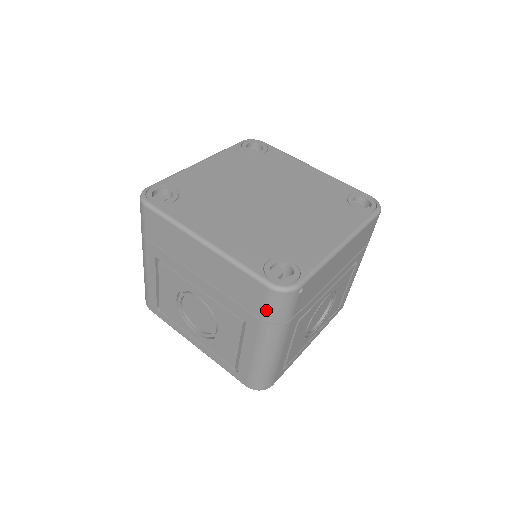
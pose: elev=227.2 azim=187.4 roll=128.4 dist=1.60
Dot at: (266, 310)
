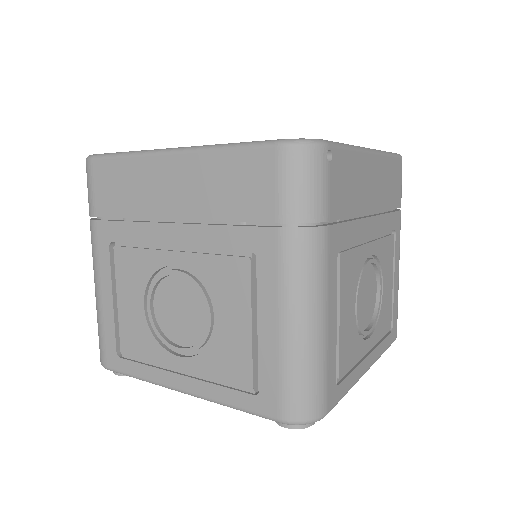
Dot at: (283, 197)
